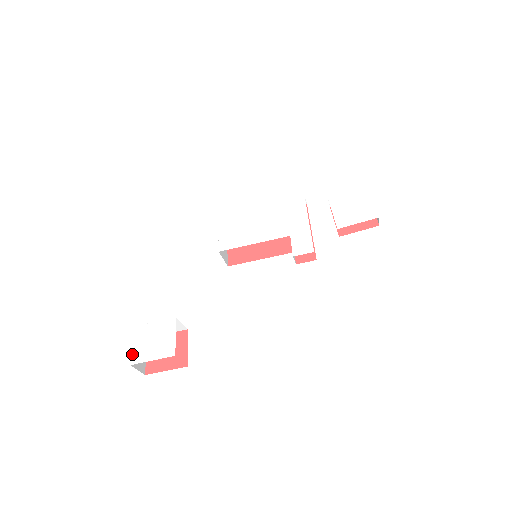
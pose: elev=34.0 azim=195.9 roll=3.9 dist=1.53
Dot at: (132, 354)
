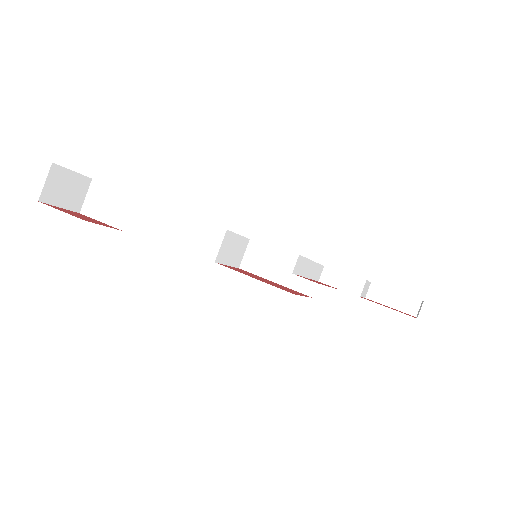
Dot at: occluded
